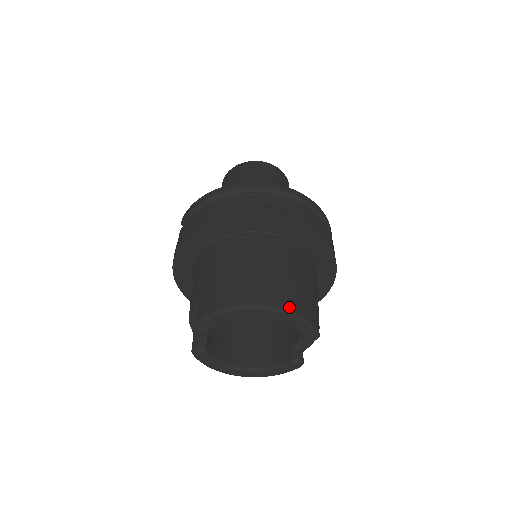
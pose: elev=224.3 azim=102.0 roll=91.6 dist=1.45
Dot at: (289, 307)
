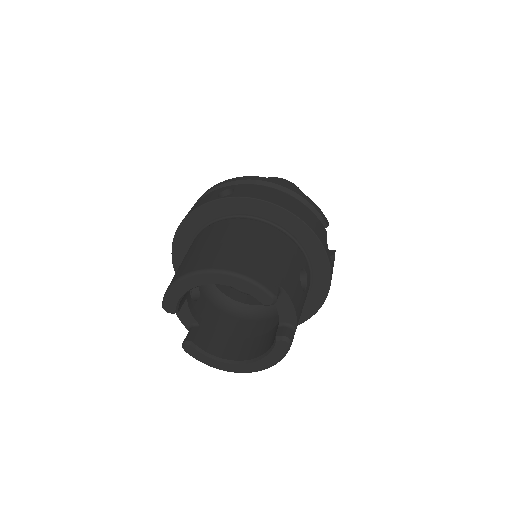
Dot at: (224, 267)
